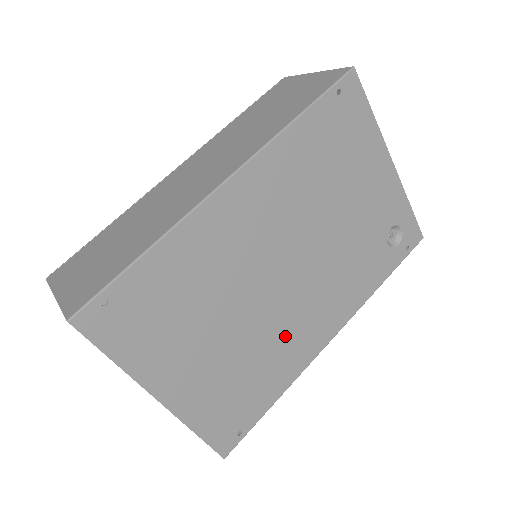
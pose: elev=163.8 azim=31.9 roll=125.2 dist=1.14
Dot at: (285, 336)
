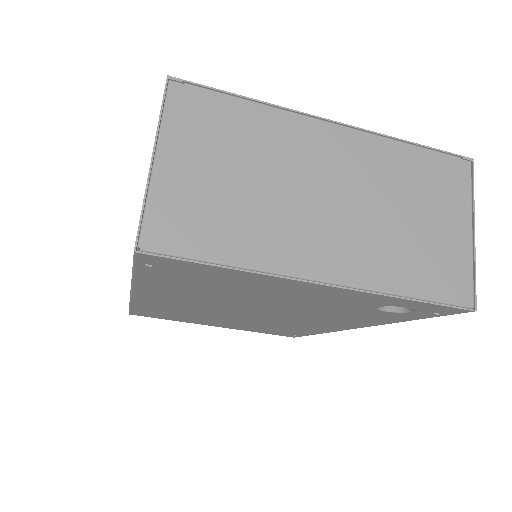
Dot at: (290, 325)
